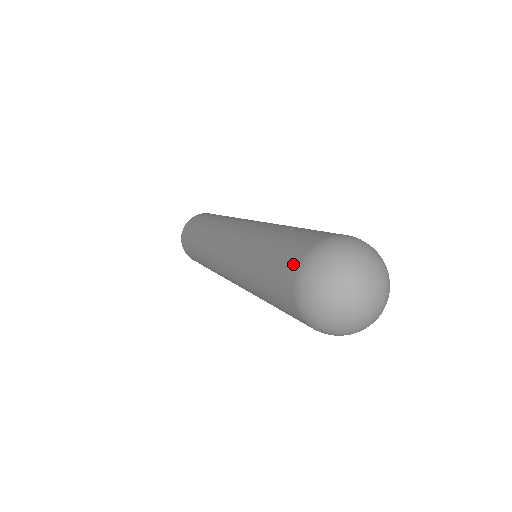
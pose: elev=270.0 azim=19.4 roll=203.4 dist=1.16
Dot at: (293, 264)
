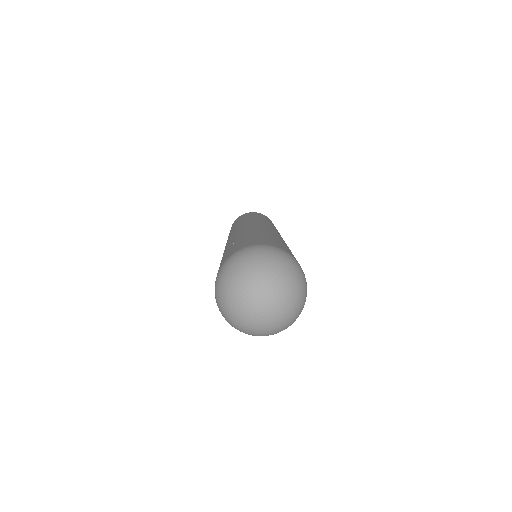
Dot at: (225, 259)
